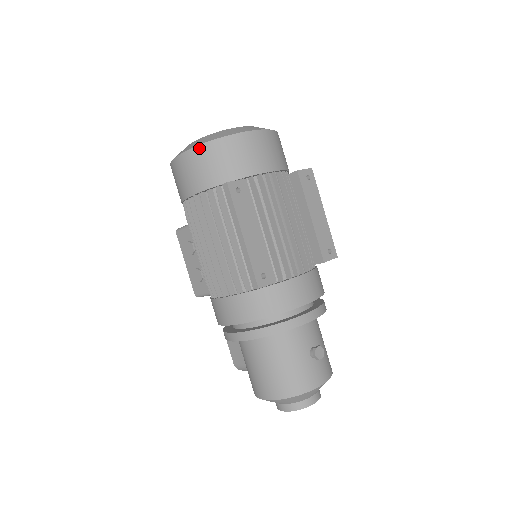
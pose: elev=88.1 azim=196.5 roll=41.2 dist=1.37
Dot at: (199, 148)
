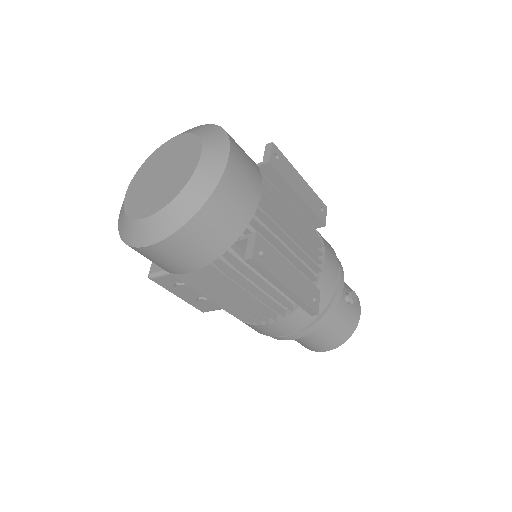
Dot at: (182, 231)
